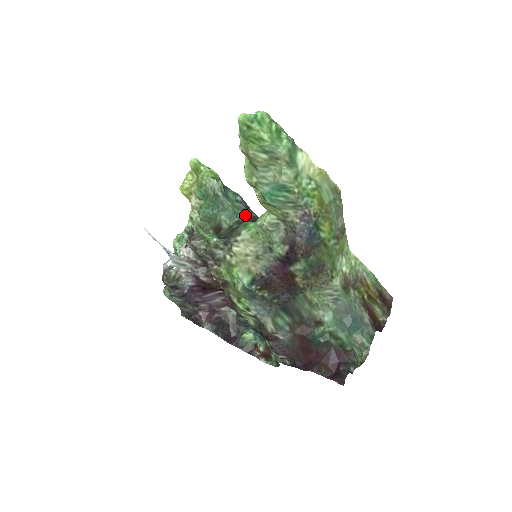
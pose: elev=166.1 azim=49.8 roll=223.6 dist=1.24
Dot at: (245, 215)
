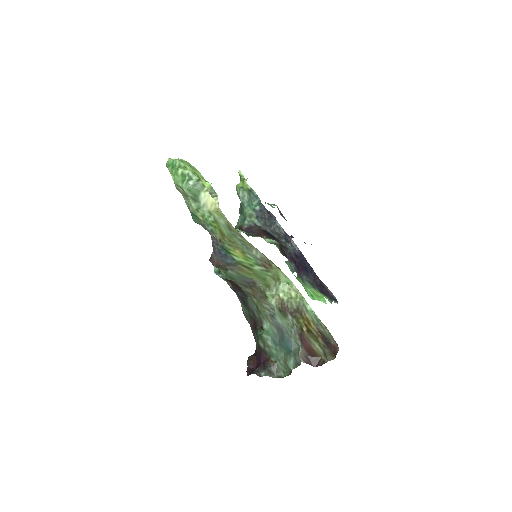
Dot at: (249, 222)
